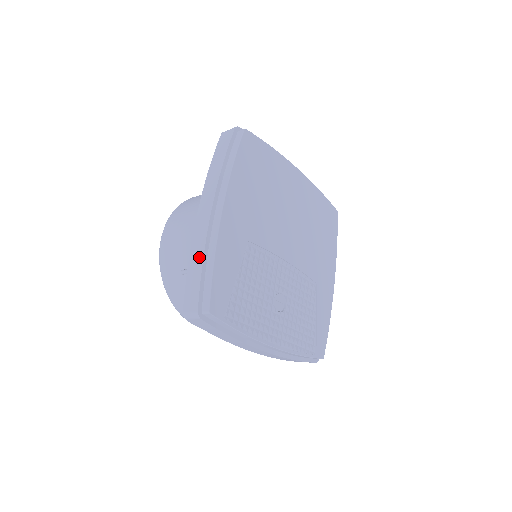
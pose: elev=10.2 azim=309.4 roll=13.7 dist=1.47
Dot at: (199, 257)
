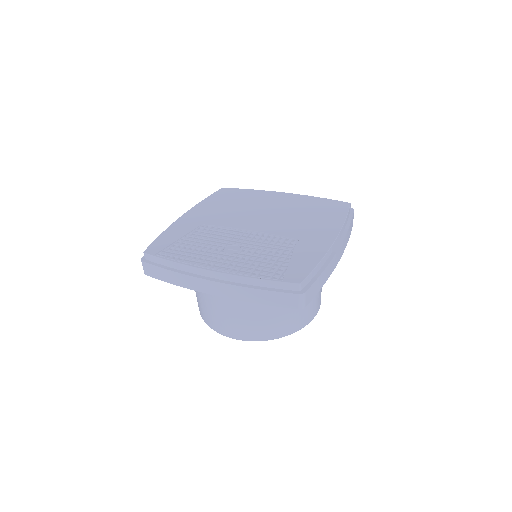
Dot at: occluded
